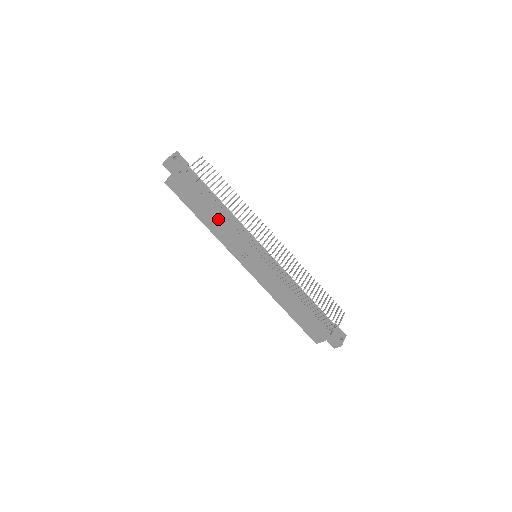
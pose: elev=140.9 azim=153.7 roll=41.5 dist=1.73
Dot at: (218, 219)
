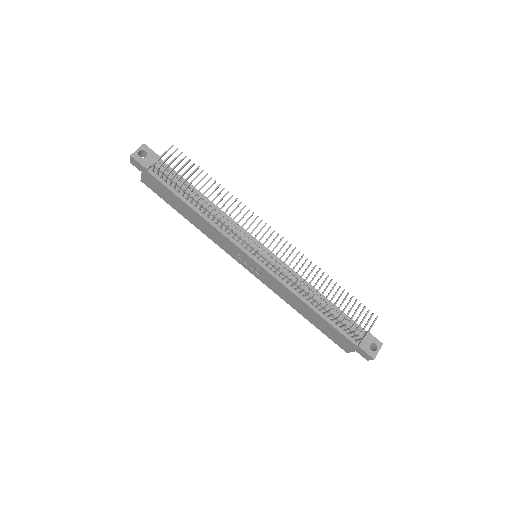
Dot at: (201, 219)
